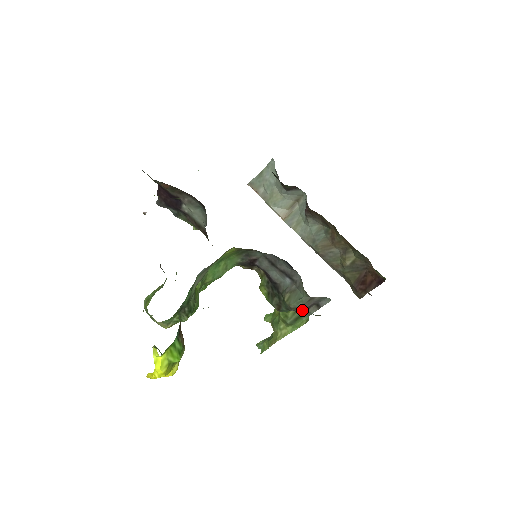
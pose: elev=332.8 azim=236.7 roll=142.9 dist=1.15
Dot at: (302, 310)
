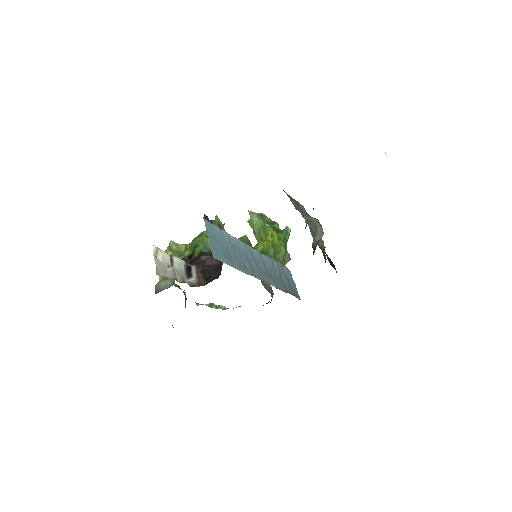
Dot at: occluded
